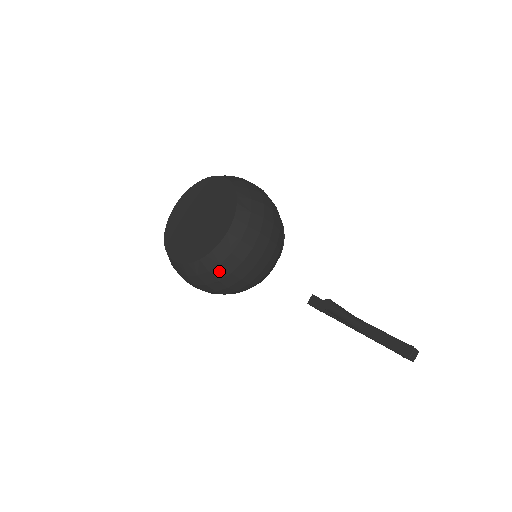
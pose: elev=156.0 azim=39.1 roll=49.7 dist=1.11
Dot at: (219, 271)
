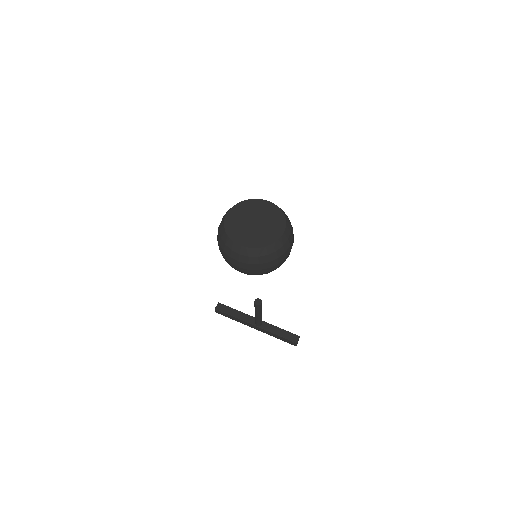
Dot at: (273, 256)
